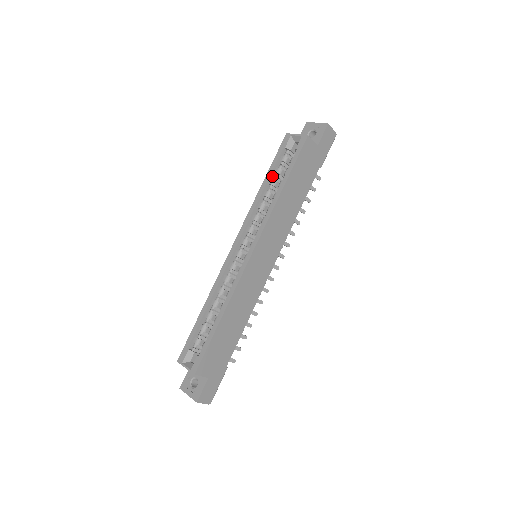
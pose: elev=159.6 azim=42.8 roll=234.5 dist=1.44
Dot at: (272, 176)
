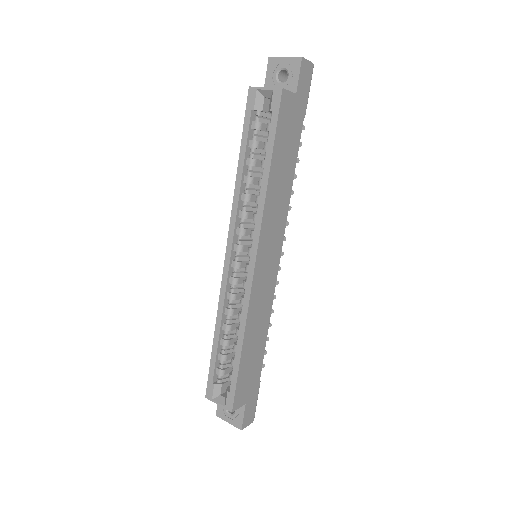
Dot at: (247, 153)
